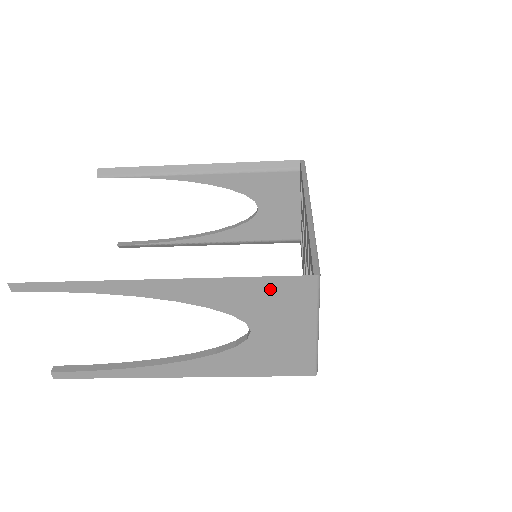
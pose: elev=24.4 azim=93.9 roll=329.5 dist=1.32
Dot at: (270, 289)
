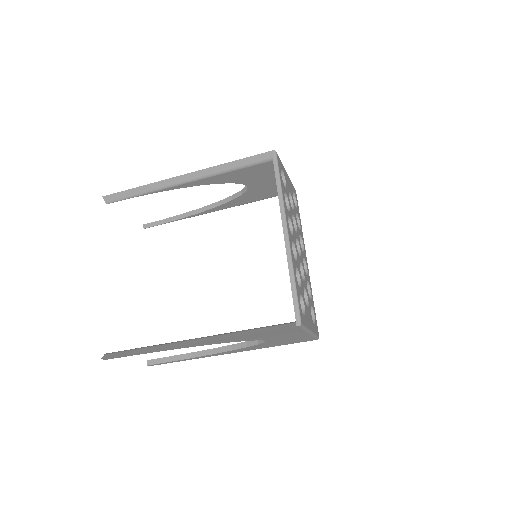
Dot at: (270, 333)
